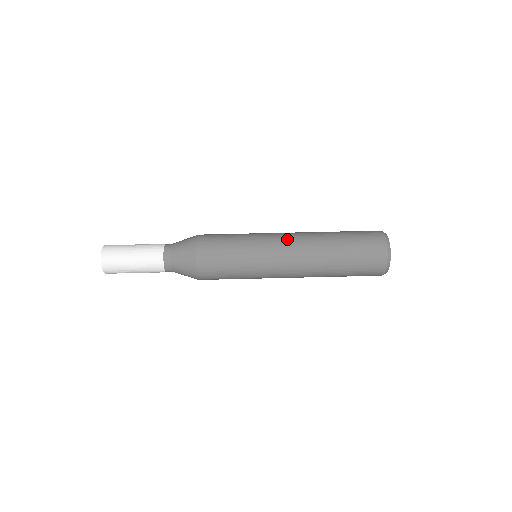
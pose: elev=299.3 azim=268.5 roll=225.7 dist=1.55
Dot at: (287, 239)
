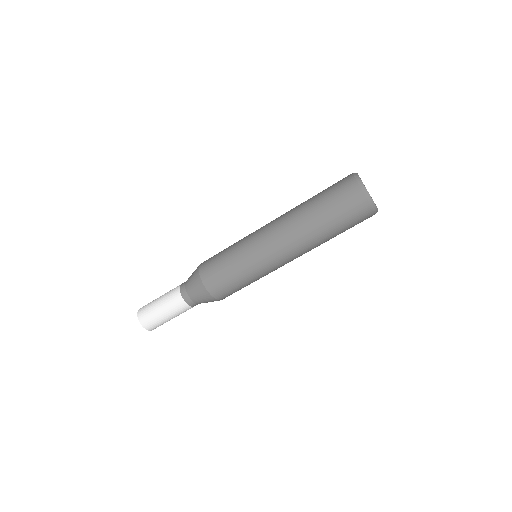
Dot at: (272, 236)
